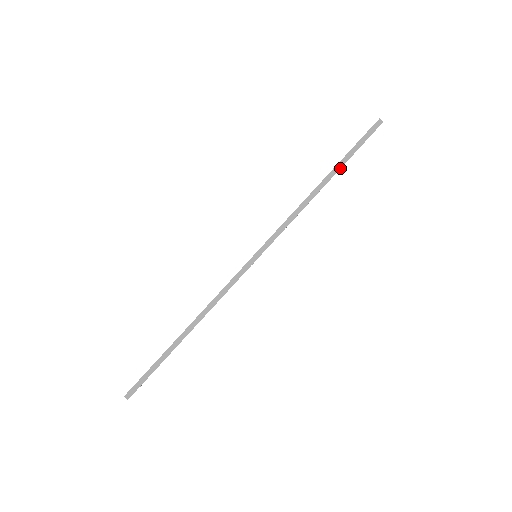
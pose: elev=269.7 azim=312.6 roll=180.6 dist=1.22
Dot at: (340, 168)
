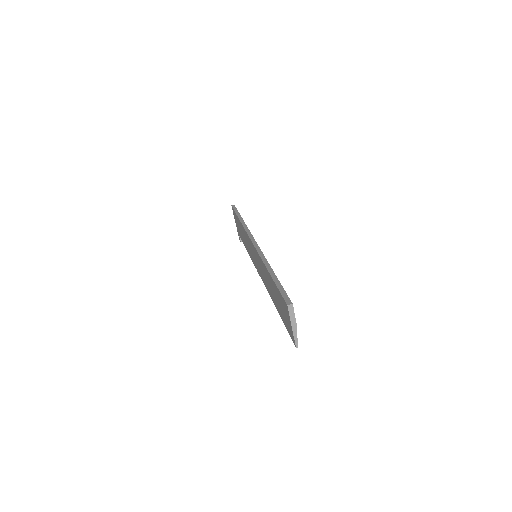
Dot at: (240, 215)
